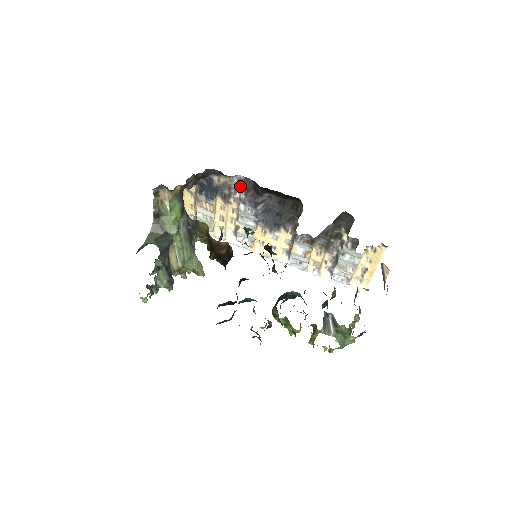
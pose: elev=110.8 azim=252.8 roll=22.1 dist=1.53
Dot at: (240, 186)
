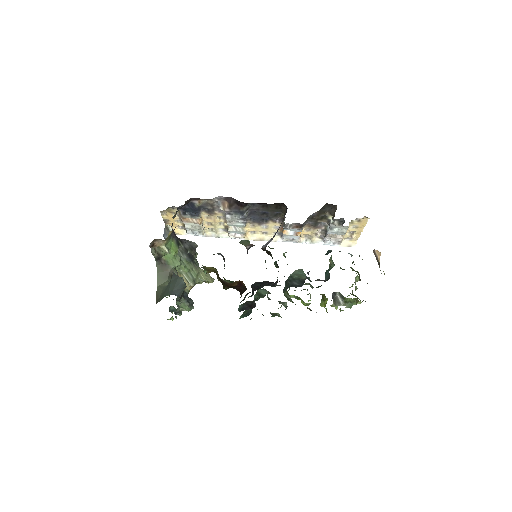
Dot at: (222, 203)
